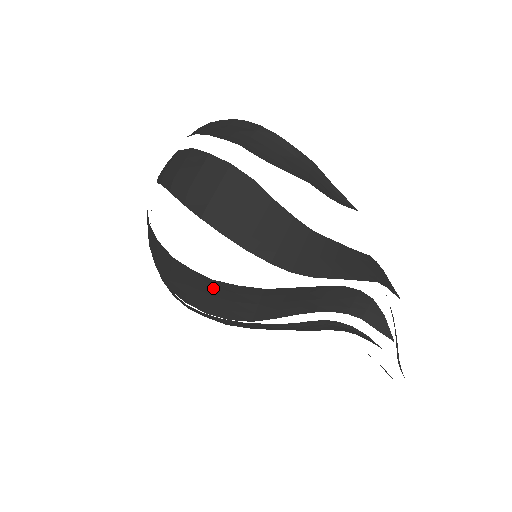
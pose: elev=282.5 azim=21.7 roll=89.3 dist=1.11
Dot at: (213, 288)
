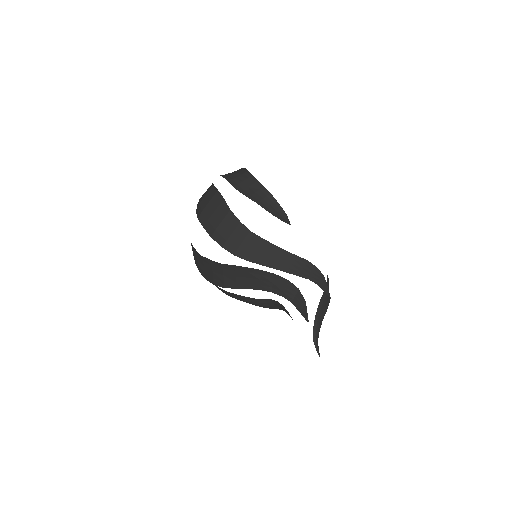
Dot at: (204, 261)
